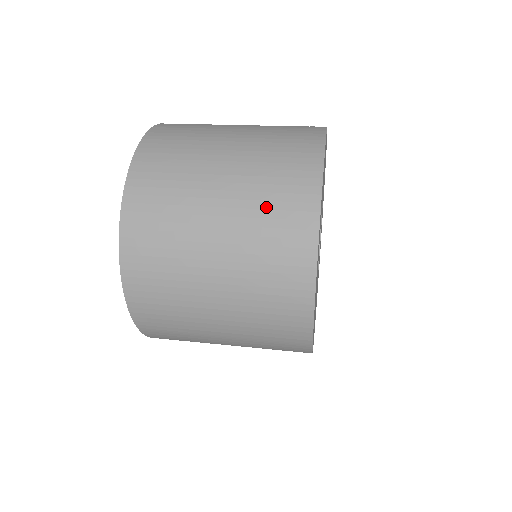
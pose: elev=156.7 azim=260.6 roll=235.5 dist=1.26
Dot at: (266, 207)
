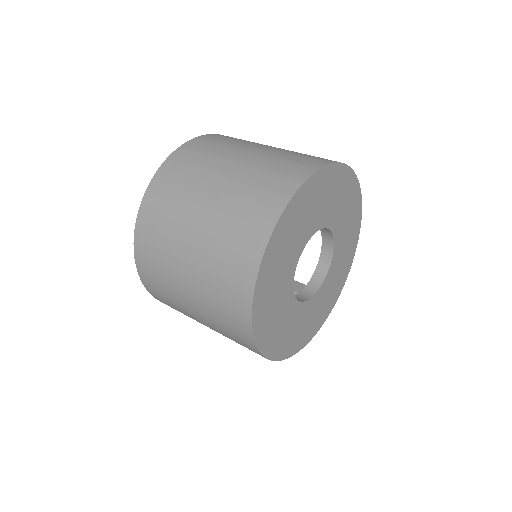
Dot at: (260, 178)
